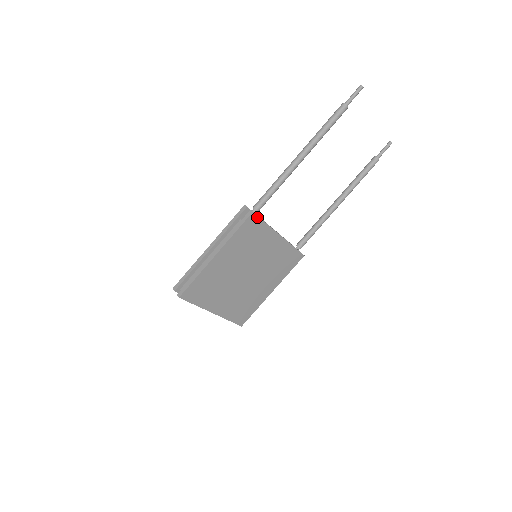
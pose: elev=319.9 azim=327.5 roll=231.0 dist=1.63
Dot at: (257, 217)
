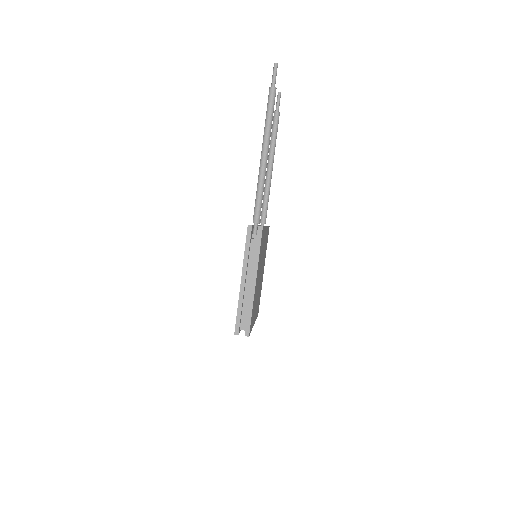
Dot at: (263, 228)
